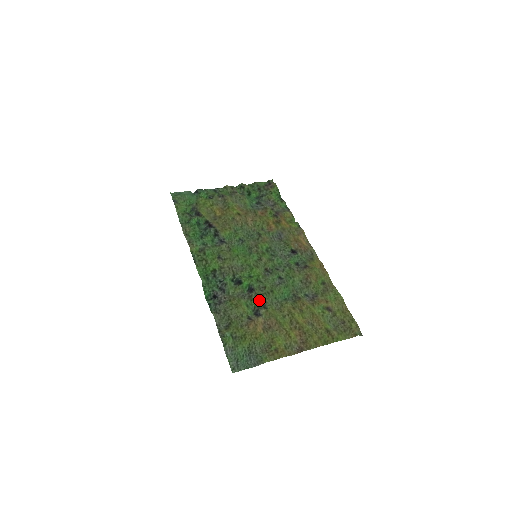
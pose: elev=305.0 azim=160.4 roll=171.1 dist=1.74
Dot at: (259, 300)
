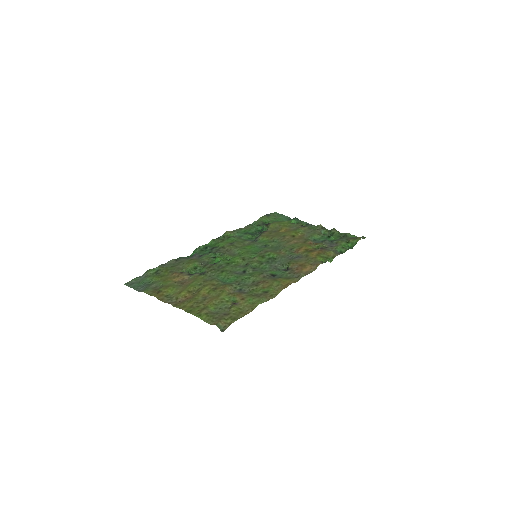
Dot at: (206, 269)
